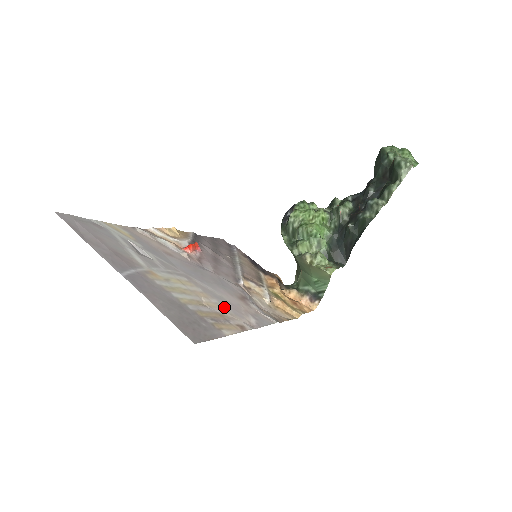
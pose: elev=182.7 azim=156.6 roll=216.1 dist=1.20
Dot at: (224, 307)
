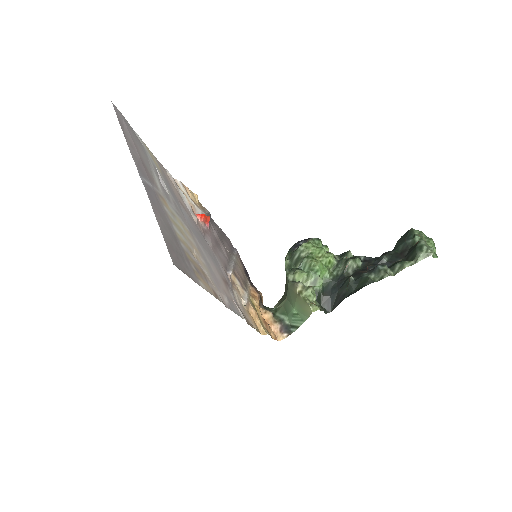
Dot at: (208, 271)
